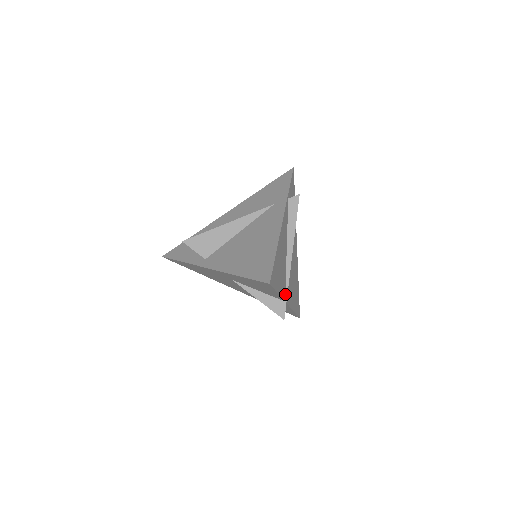
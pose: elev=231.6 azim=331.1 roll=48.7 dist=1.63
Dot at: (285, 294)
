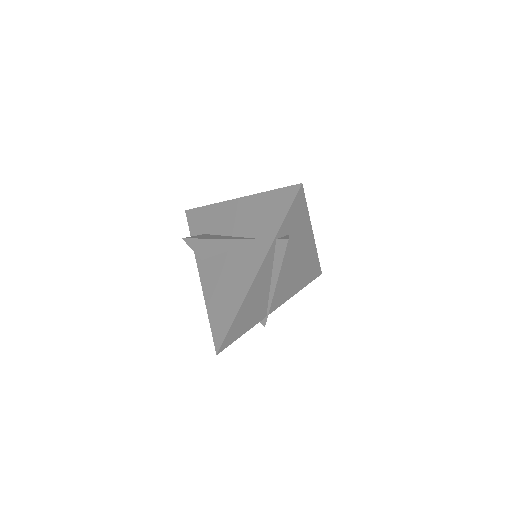
Dot at: (267, 312)
